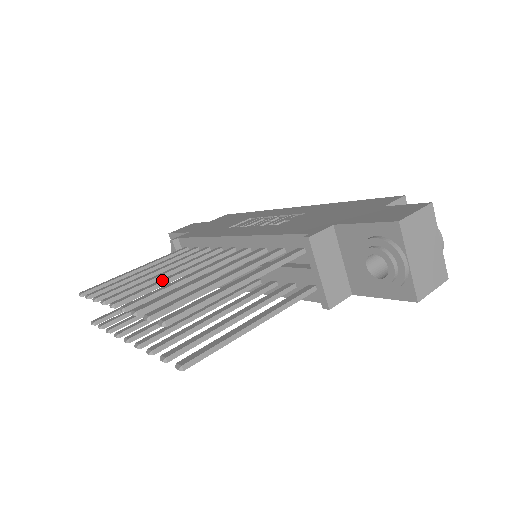
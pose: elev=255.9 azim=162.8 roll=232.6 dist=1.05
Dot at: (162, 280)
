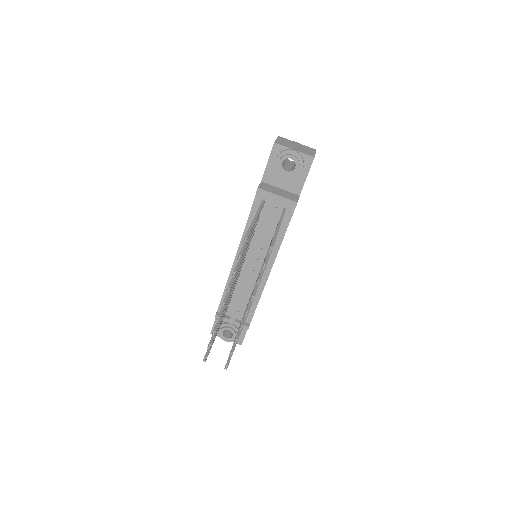
Dot at: occluded
